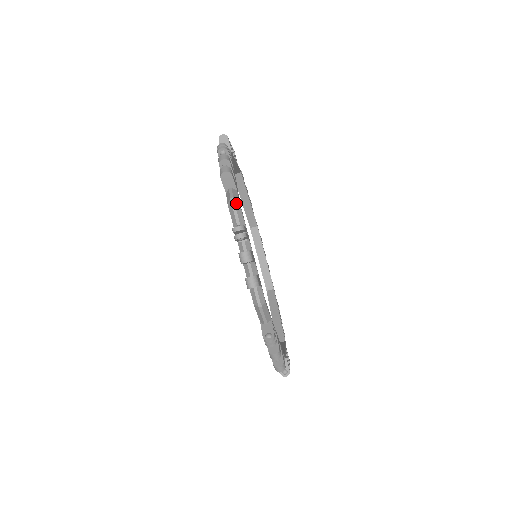
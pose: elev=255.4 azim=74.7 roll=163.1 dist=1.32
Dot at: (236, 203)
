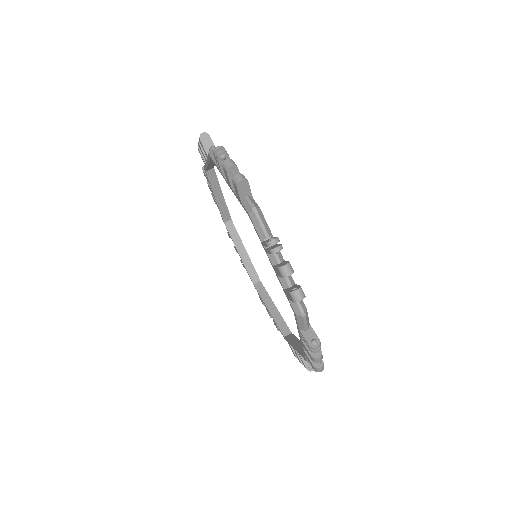
Dot at: (259, 213)
